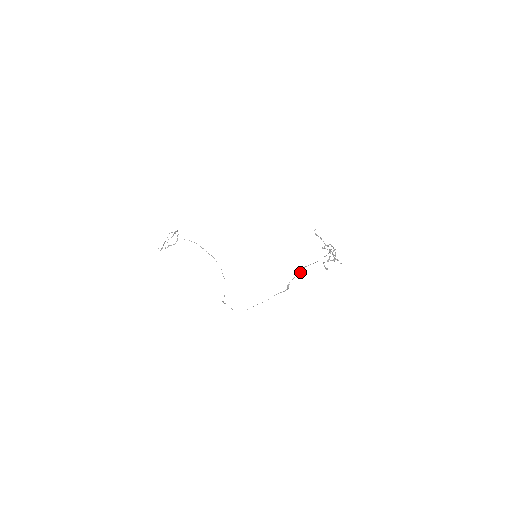
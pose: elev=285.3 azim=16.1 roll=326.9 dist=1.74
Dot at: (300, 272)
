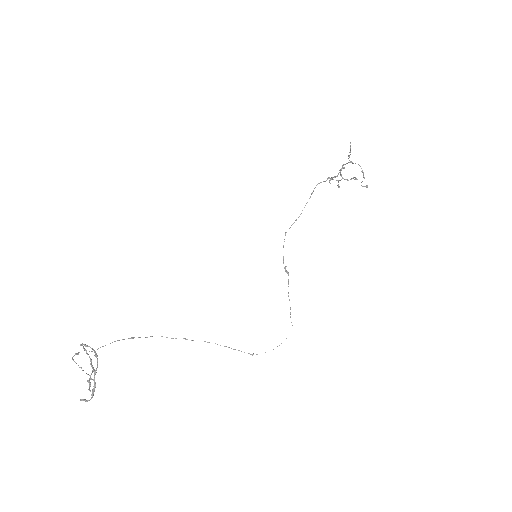
Dot at: (283, 245)
